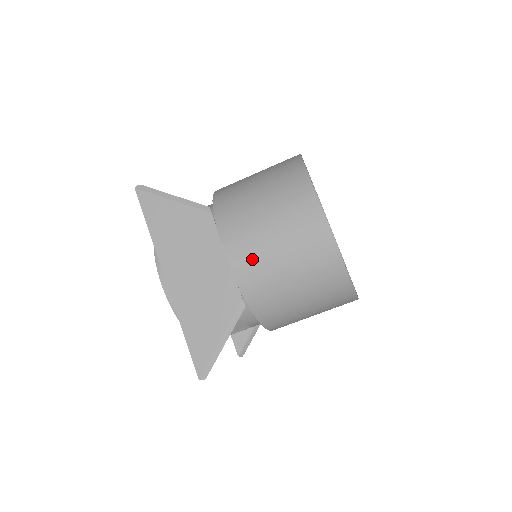
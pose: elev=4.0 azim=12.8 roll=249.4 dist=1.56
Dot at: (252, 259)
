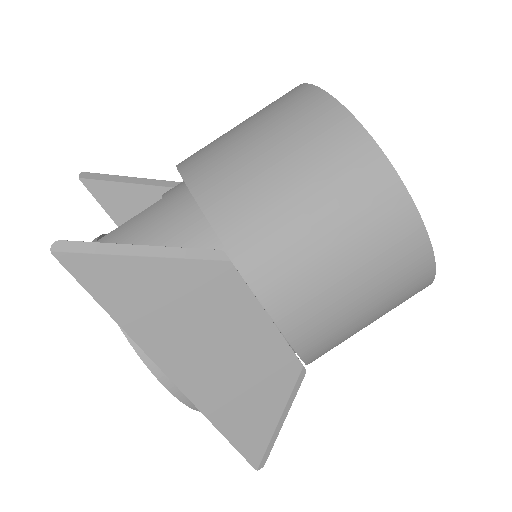
Dot at: (321, 319)
